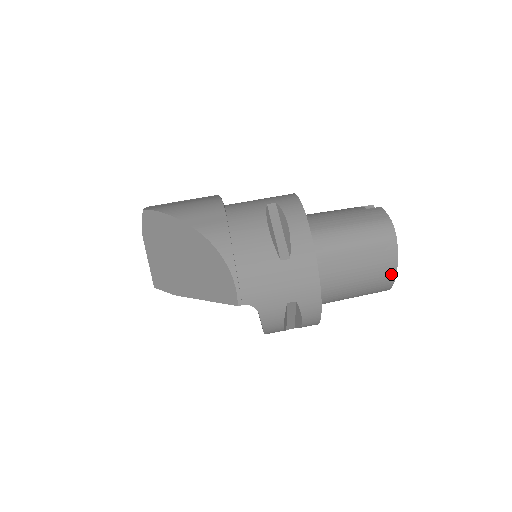
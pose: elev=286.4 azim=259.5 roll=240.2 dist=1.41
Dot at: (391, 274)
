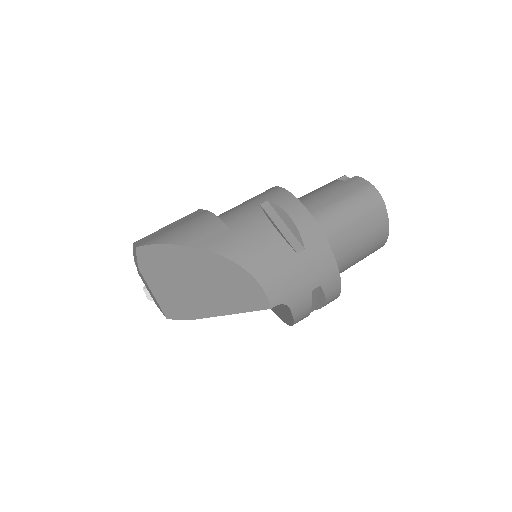
Dot at: (385, 233)
